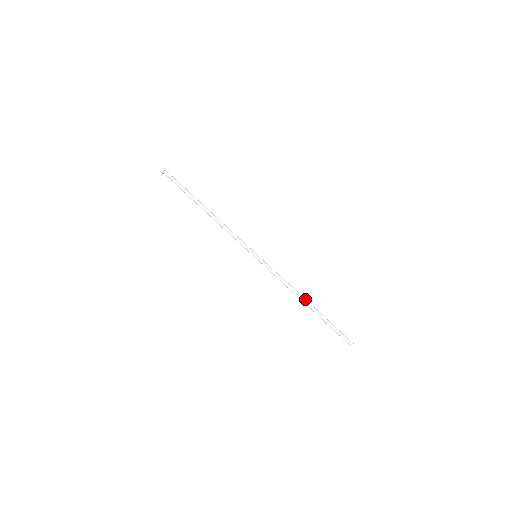
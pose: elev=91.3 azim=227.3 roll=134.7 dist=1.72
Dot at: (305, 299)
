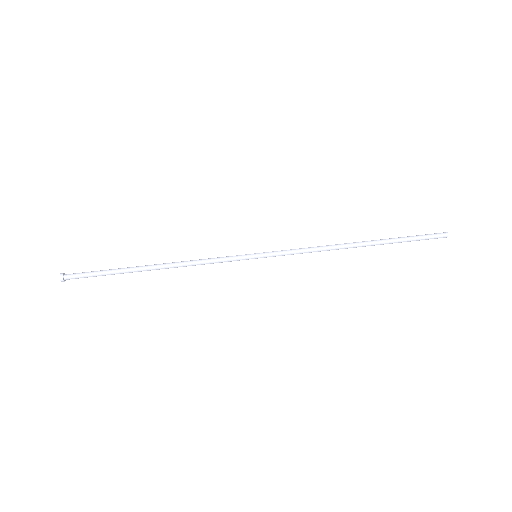
Dot at: (352, 243)
